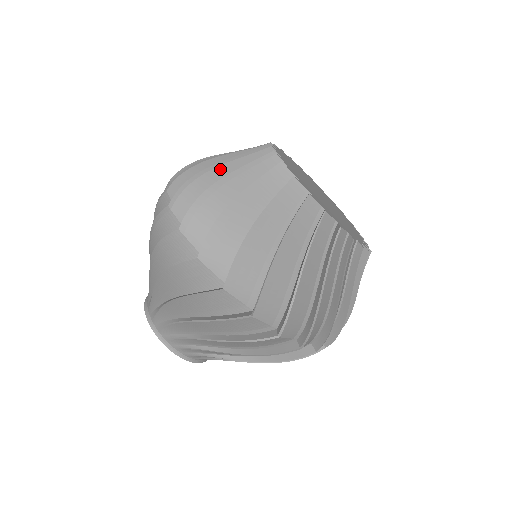
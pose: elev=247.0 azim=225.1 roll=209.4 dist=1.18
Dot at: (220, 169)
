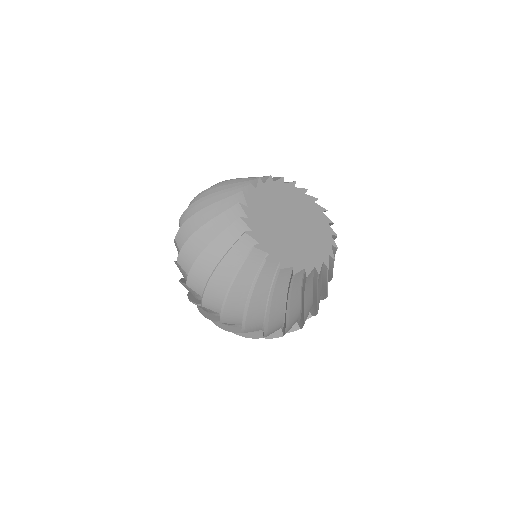
Dot at: (221, 188)
